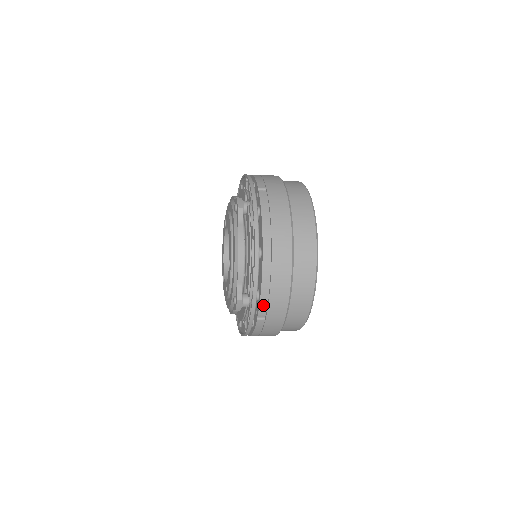
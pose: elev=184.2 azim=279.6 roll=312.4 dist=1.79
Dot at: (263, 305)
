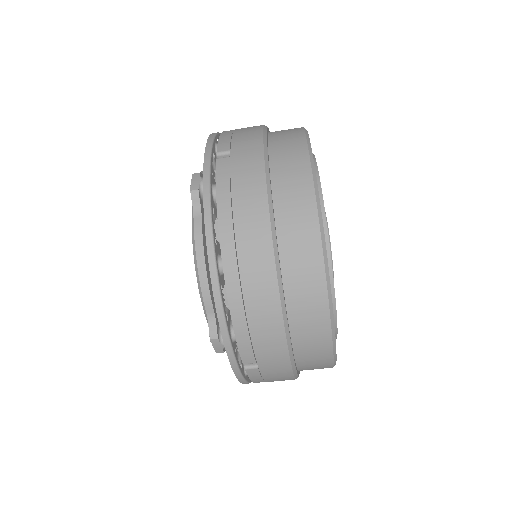
Dot at: (245, 349)
